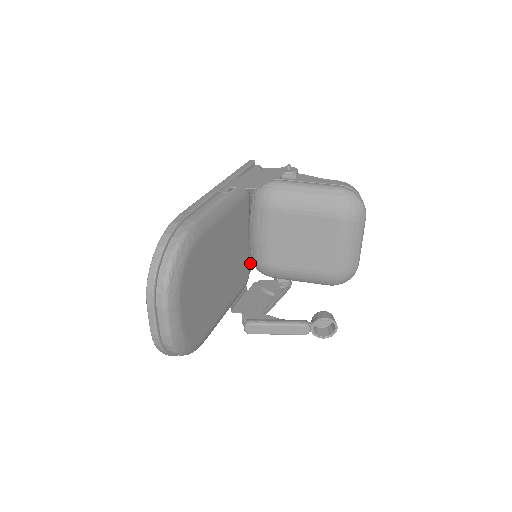
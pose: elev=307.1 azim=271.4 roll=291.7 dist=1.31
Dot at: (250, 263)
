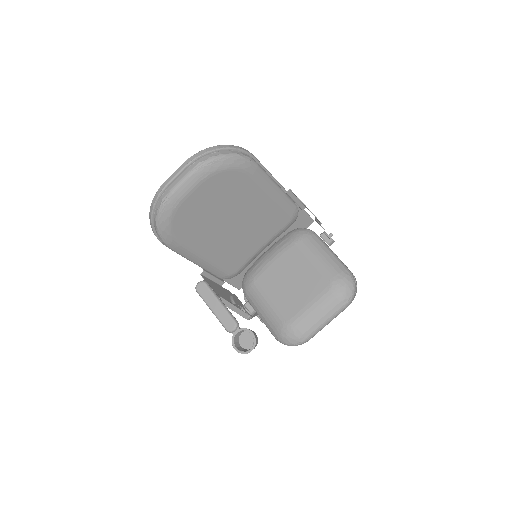
Dot at: (241, 280)
